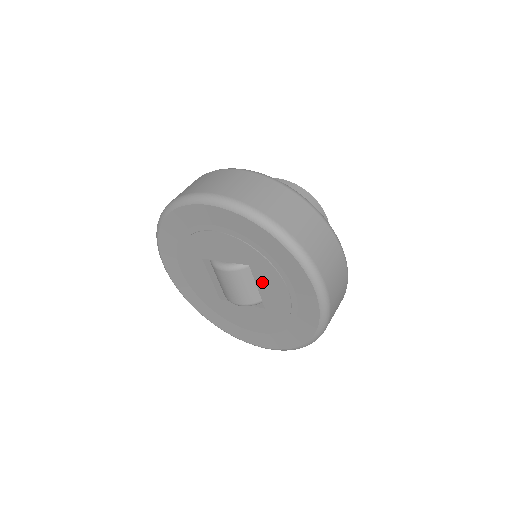
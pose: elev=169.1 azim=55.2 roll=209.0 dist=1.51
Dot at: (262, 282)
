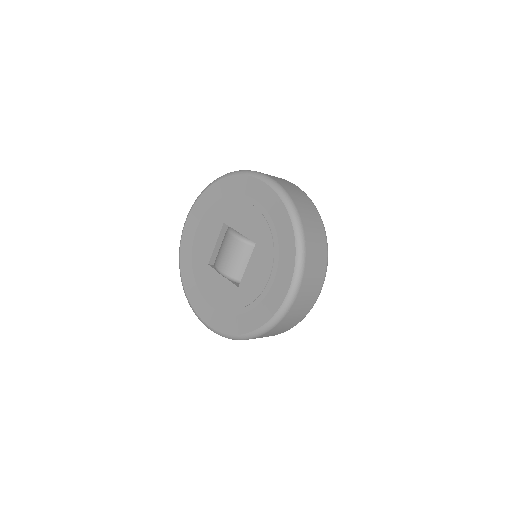
Dot at: (255, 262)
